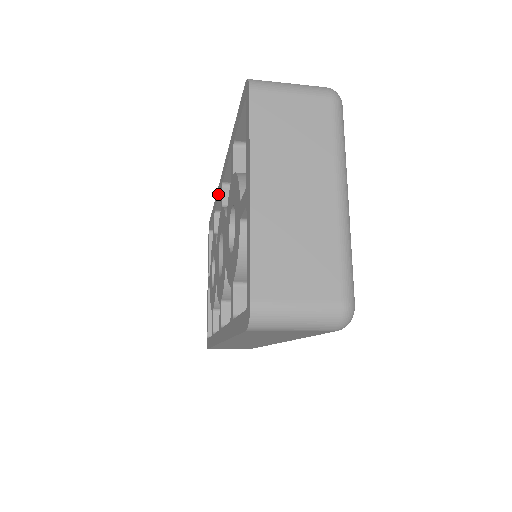
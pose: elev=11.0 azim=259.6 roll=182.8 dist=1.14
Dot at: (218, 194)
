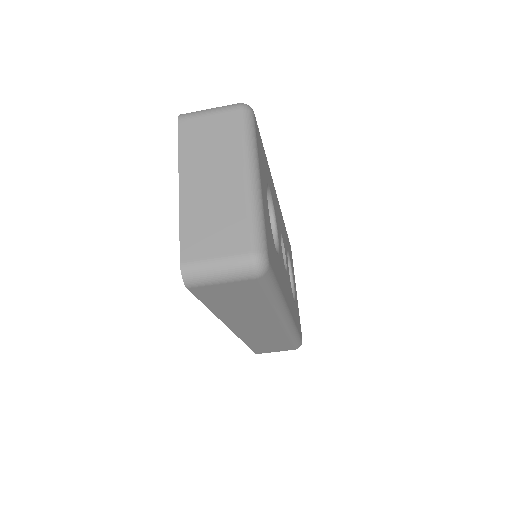
Dot at: occluded
